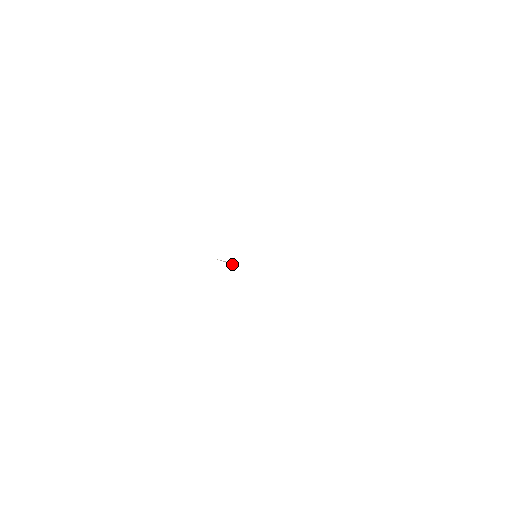
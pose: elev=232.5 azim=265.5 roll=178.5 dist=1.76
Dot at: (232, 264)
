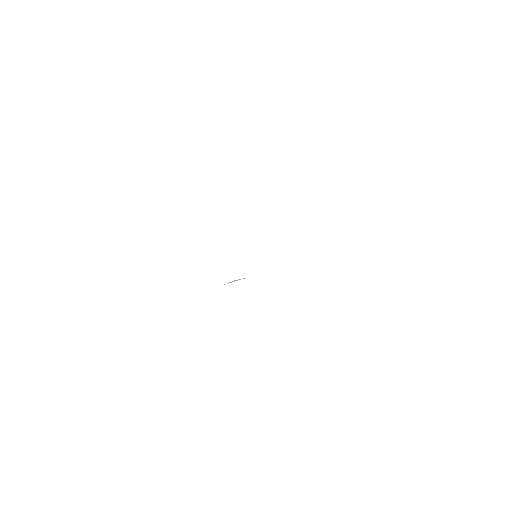
Dot at: occluded
